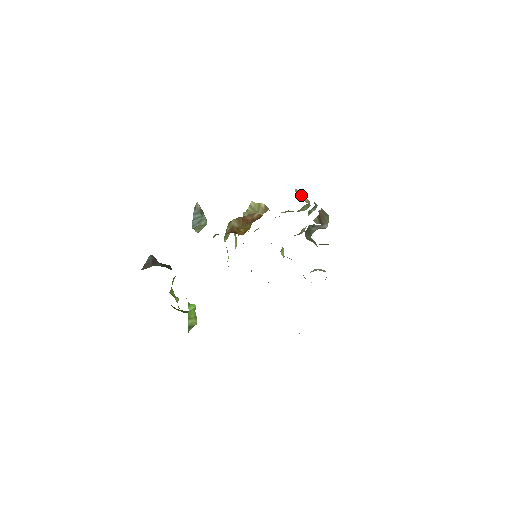
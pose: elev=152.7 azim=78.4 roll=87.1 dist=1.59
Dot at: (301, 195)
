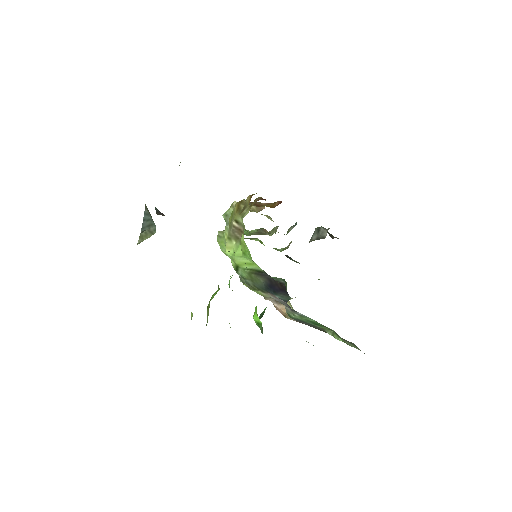
Dot at: (268, 217)
